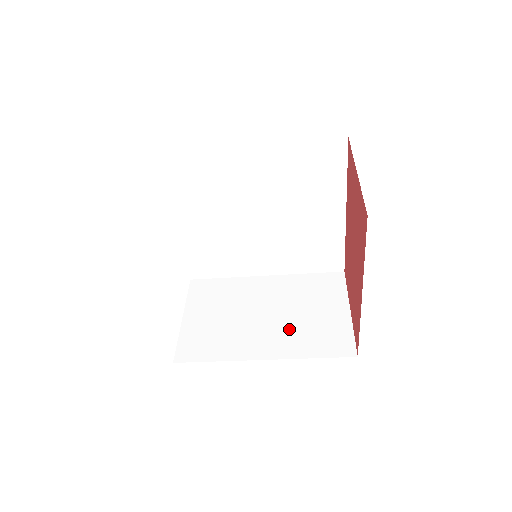
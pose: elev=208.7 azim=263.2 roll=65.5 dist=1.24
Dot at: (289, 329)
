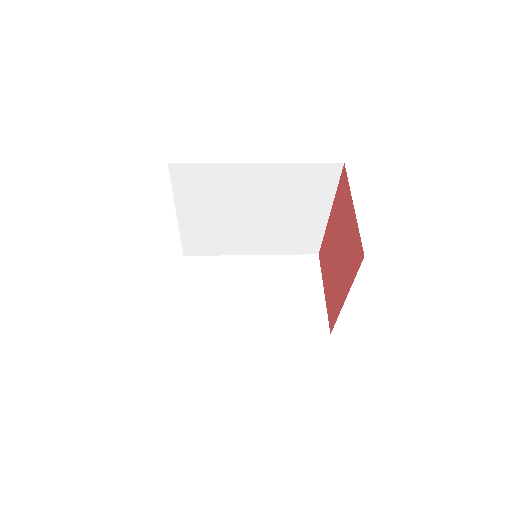
Dot at: (275, 308)
